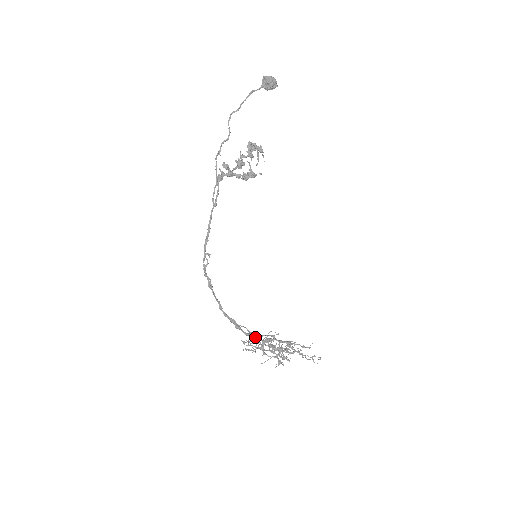
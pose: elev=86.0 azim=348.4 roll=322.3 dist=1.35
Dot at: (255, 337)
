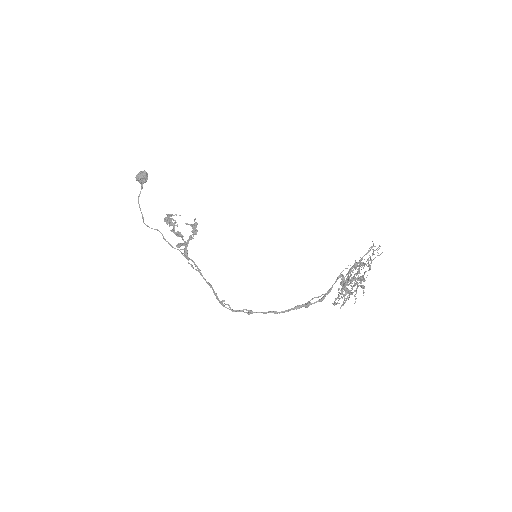
Dot at: (339, 289)
